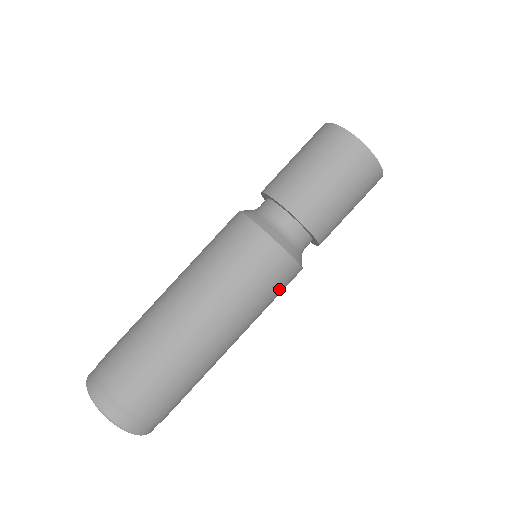
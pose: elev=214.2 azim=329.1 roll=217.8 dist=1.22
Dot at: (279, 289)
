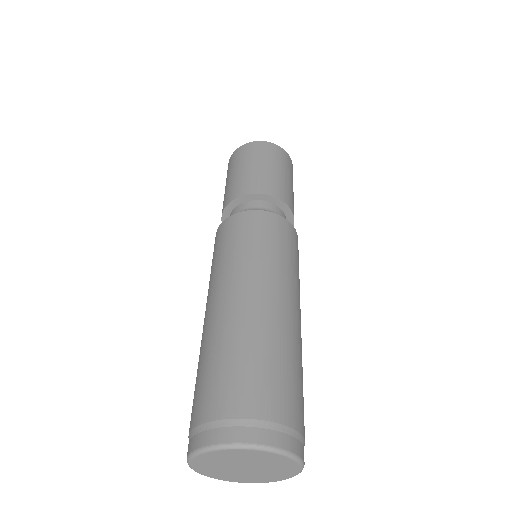
Dot at: (285, 241)
